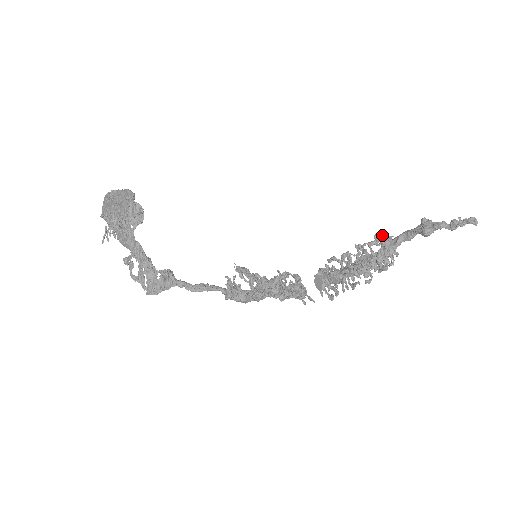
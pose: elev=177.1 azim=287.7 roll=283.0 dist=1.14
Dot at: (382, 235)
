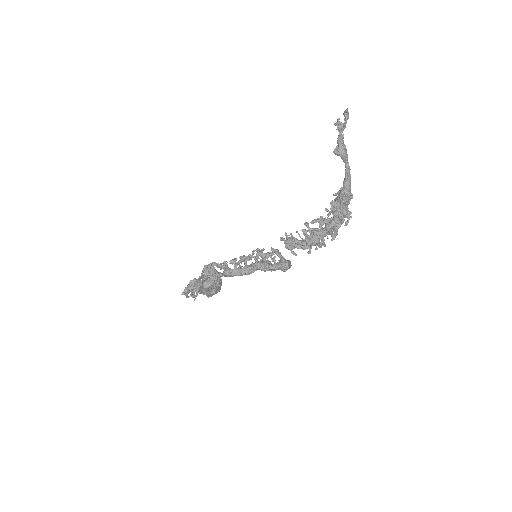
Dot at: occluded
